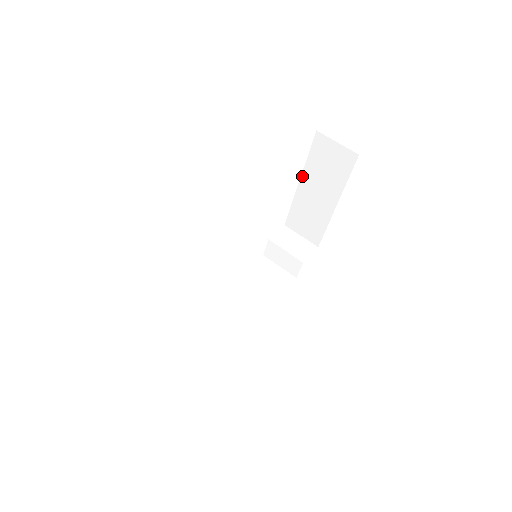
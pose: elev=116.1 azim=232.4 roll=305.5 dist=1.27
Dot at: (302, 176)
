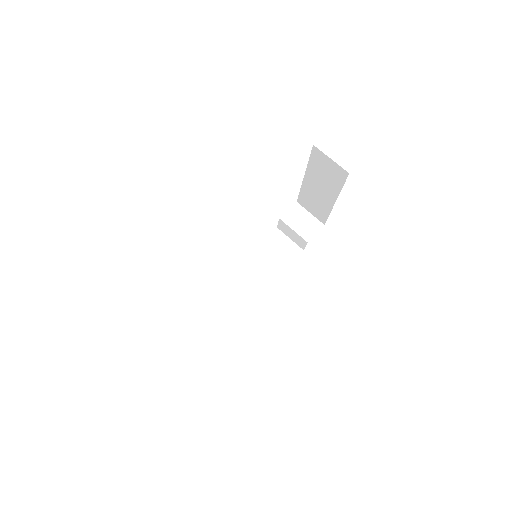
Dot at: (306, 173)
